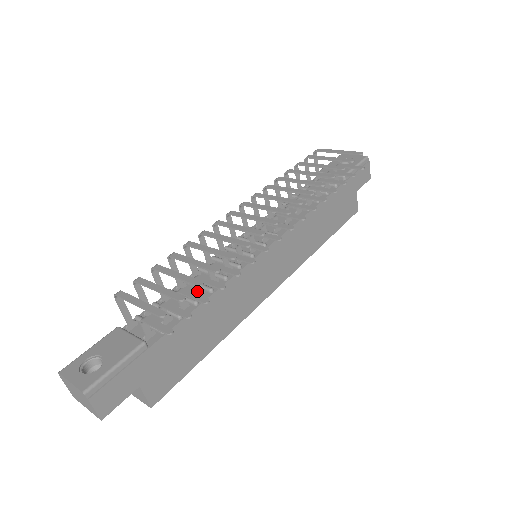
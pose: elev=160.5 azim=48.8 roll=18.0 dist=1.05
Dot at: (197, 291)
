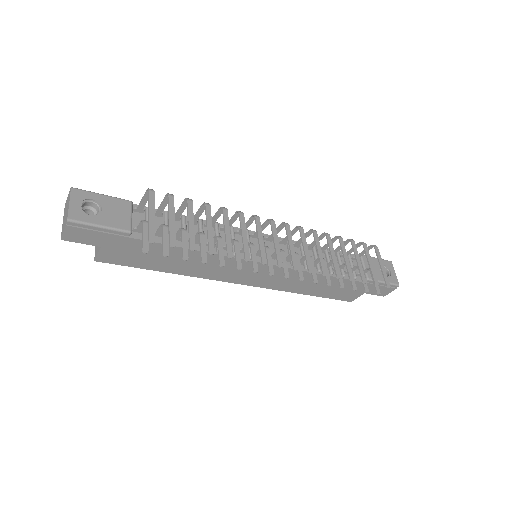
Dot at: occluded
